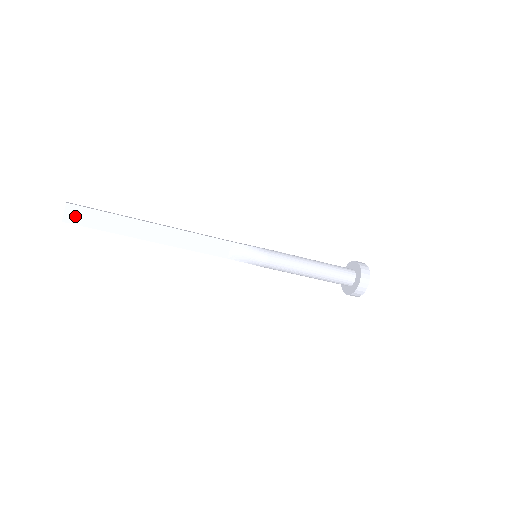
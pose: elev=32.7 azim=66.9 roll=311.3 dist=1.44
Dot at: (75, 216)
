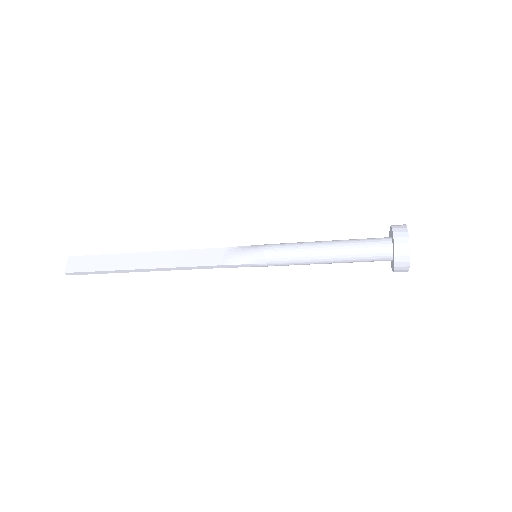
Dot at: (75, 265)
